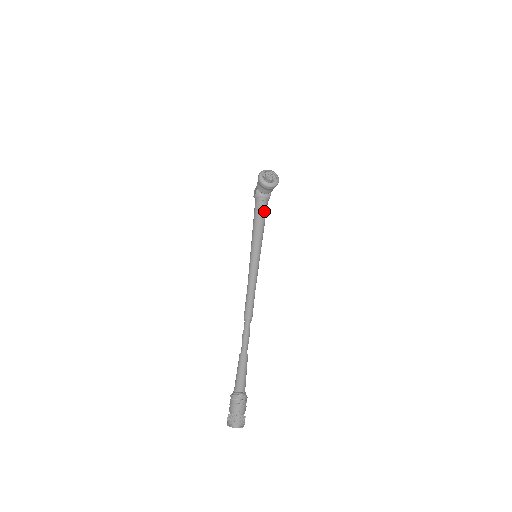
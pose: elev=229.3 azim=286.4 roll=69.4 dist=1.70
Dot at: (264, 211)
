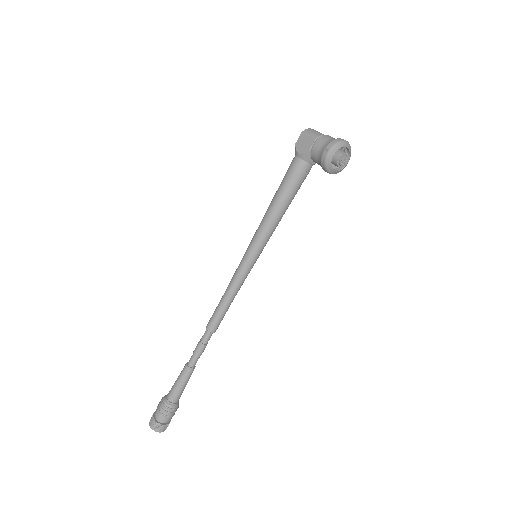
Dot at: occluded
